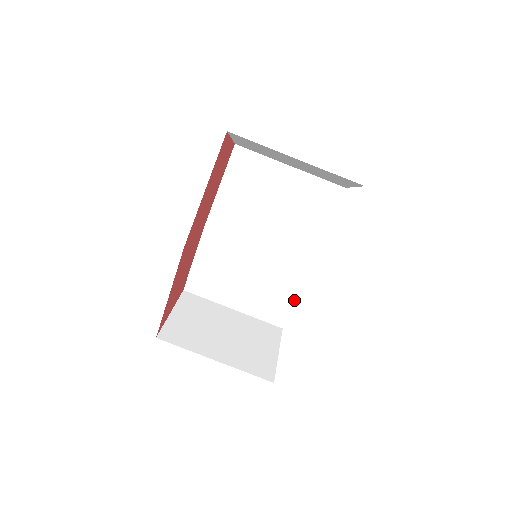
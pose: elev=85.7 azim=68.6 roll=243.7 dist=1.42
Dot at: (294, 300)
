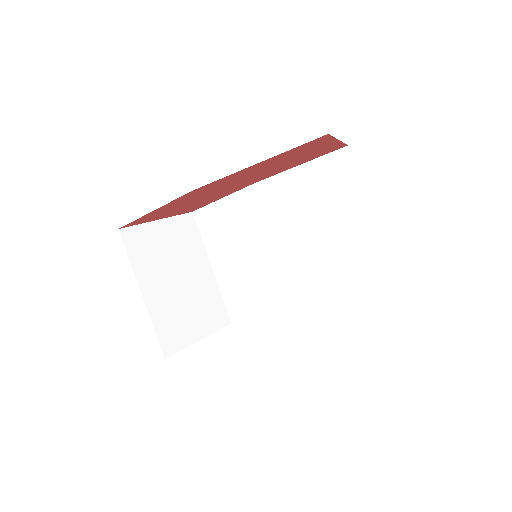
Dot at: (260, 315)
